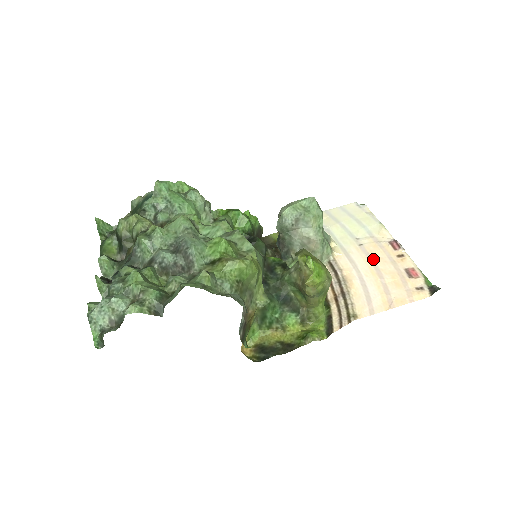
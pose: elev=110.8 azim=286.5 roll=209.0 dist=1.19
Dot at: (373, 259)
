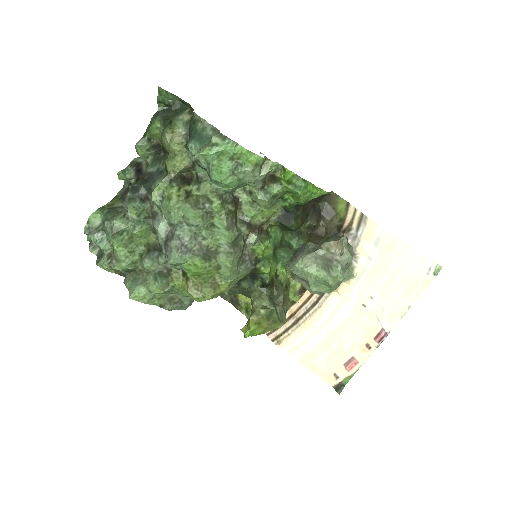
Dot at: (350, 326)
